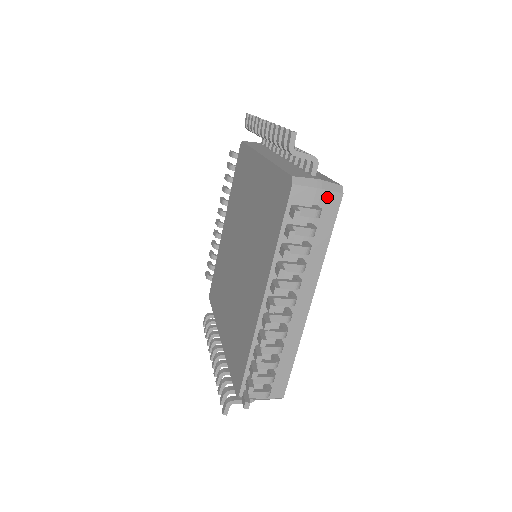
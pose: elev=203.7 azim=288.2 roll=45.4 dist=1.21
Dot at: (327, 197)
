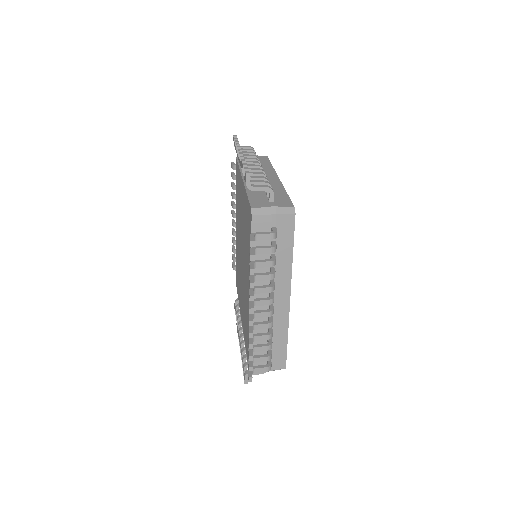
Dot at: occluded
